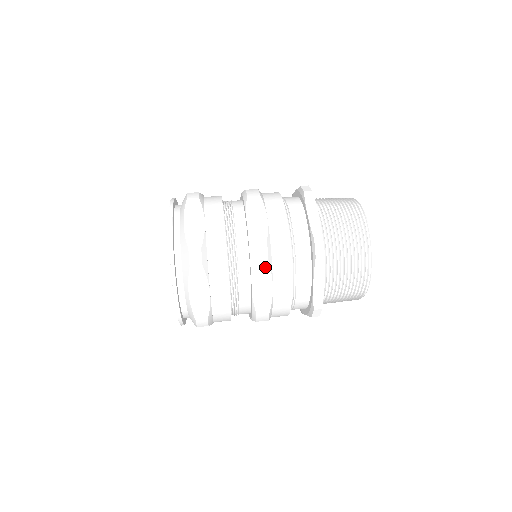
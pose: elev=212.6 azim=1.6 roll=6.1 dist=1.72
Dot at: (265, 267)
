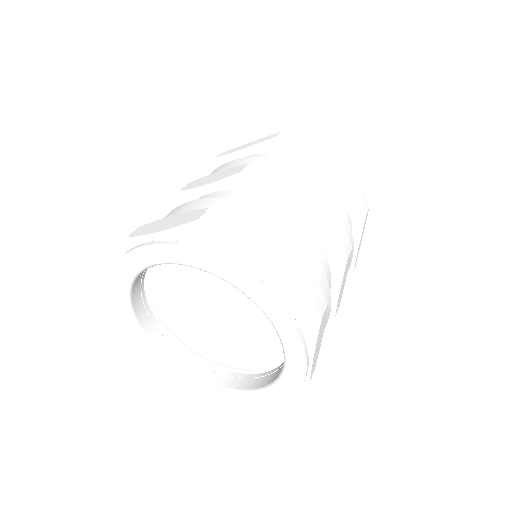
Dot at: (280, 177)
